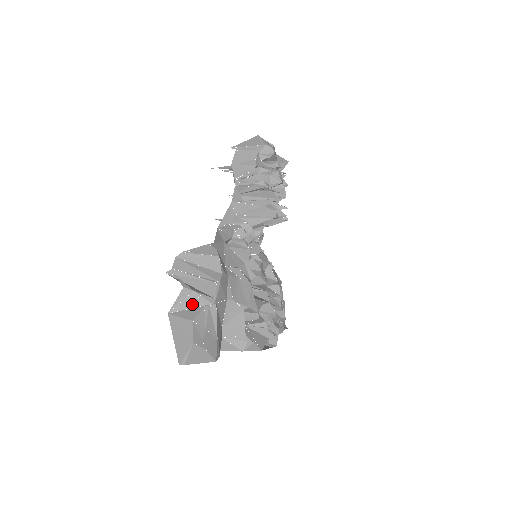
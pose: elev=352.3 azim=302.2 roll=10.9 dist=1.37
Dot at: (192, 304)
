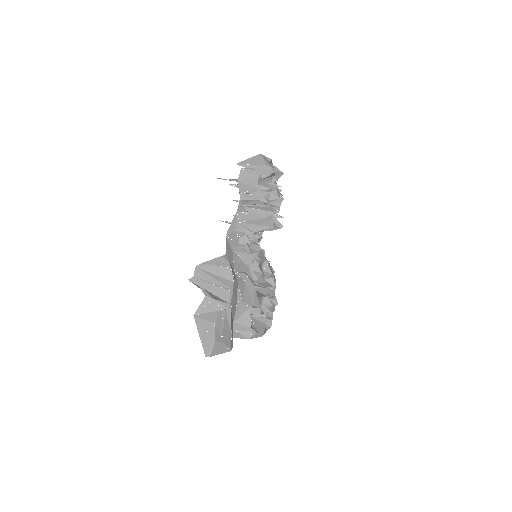
Dot at: (212, 309)
